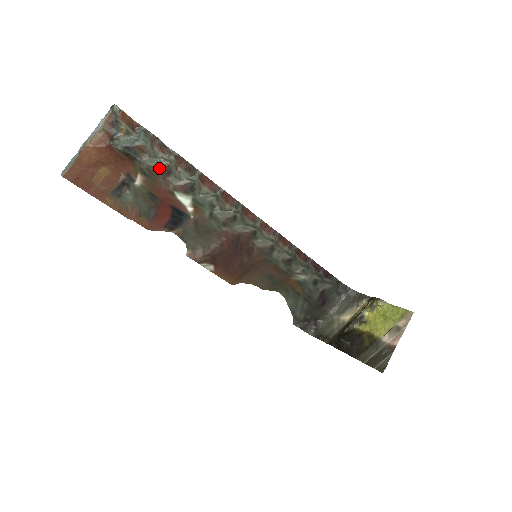
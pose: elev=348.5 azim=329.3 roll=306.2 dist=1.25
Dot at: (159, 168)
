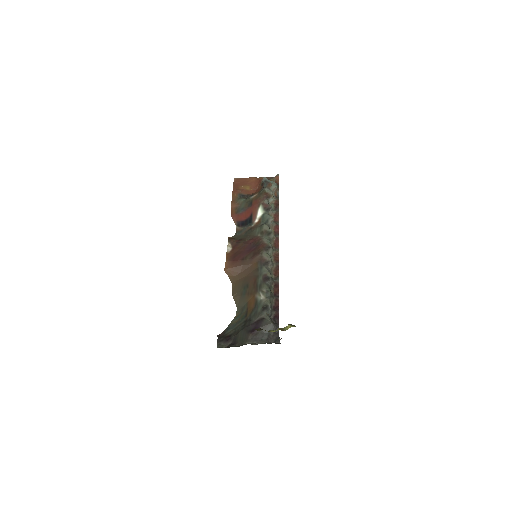
Dot at: (267, 194)
